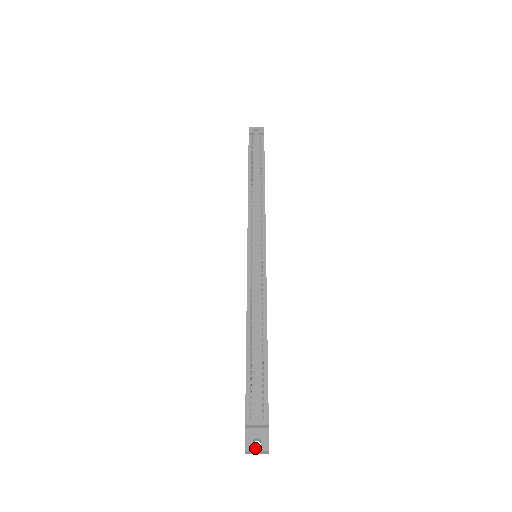
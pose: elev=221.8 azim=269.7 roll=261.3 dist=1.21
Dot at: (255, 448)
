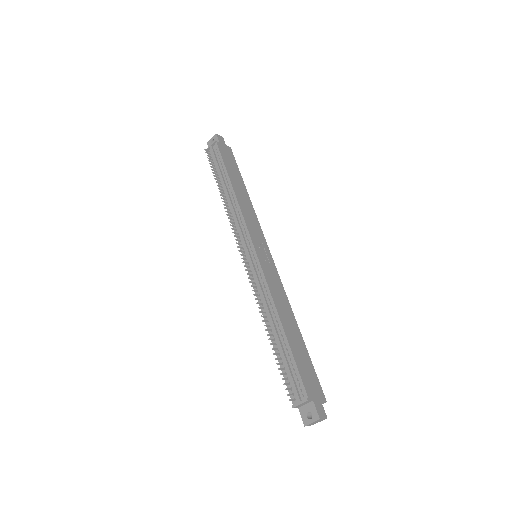
Dot at: (310, 421)
